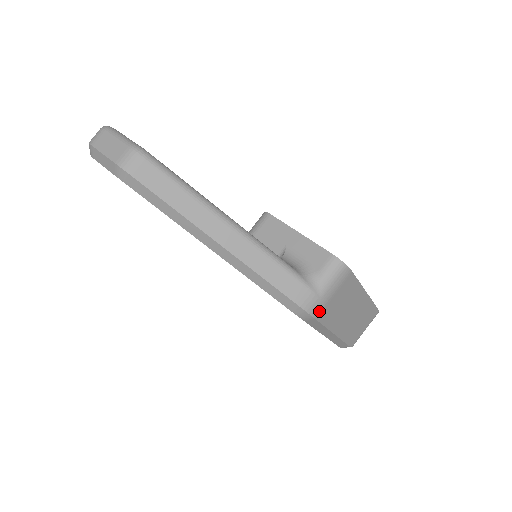
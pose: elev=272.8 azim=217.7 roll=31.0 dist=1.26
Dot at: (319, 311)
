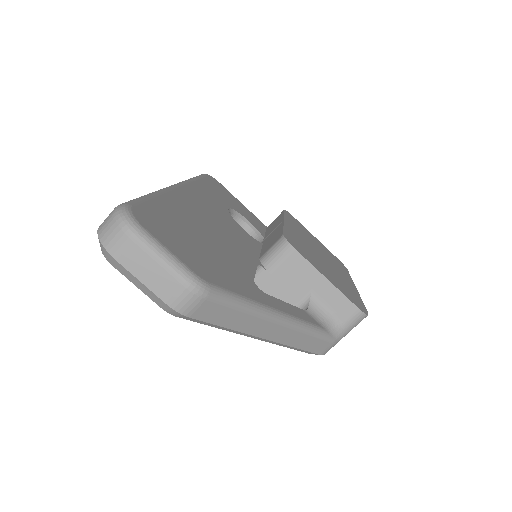
Dot at: occluded
